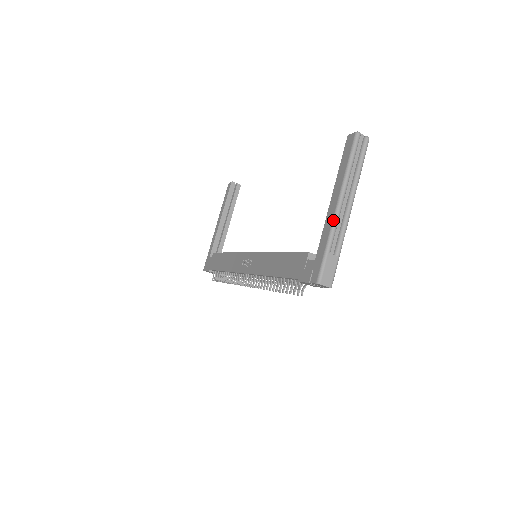
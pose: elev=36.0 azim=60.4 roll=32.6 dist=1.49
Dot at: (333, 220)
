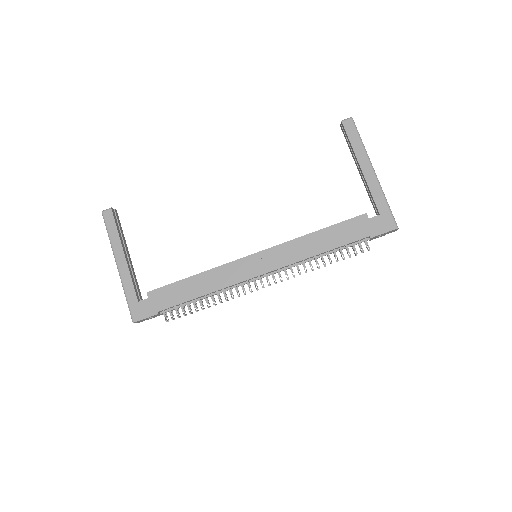
Dot at: (378, 182)
